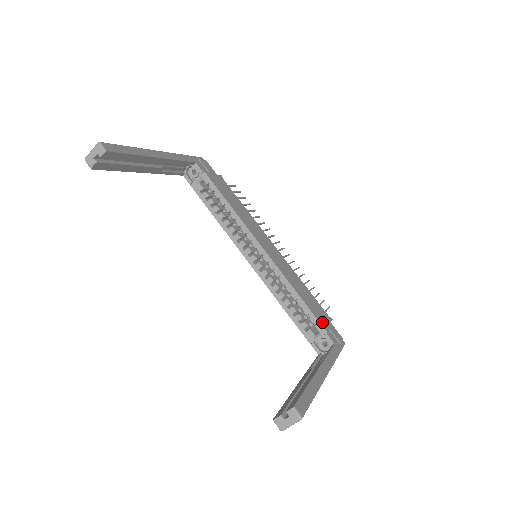
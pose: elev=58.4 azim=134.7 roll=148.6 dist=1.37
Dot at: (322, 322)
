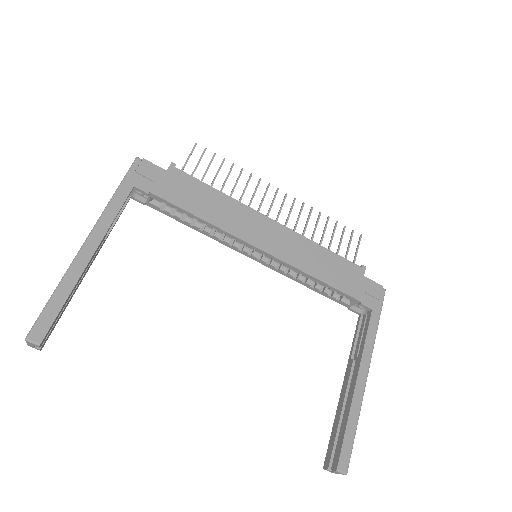
Dot at: (353, 291)
